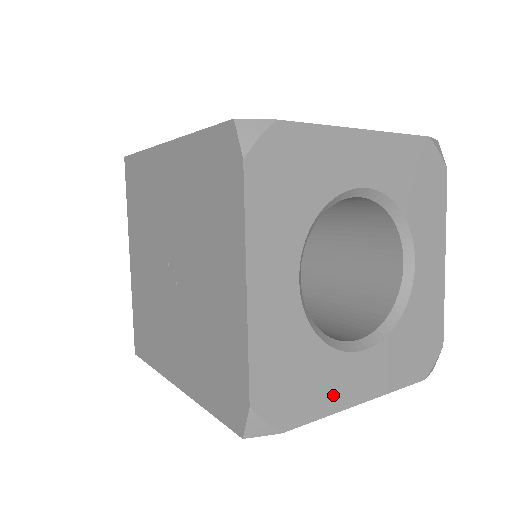
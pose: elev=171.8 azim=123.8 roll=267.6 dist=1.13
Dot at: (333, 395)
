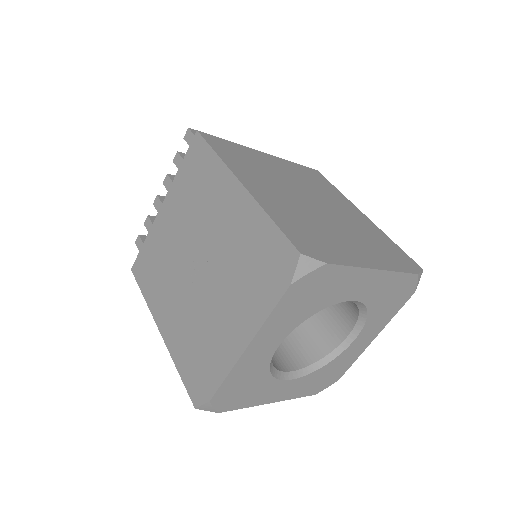
Dot at: (259, 398)
